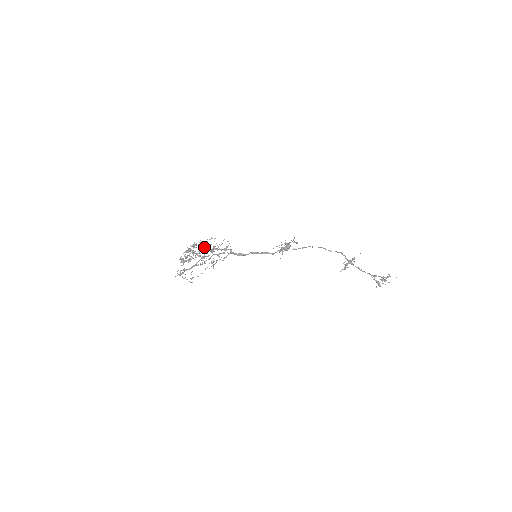
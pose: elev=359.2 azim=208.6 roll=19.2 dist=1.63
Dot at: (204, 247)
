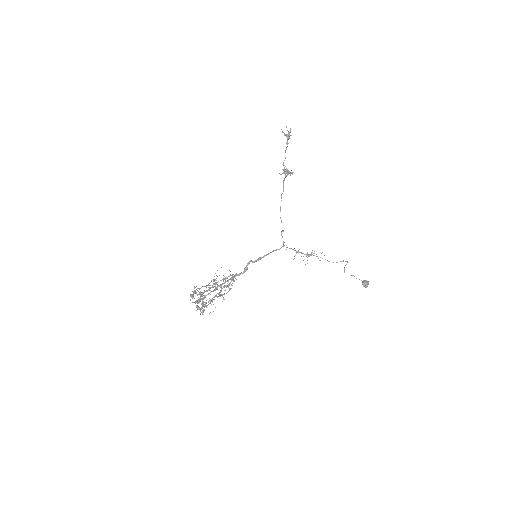
Dot at: occluded
